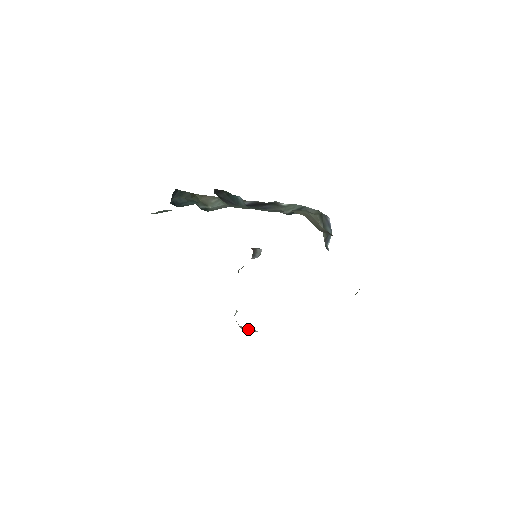
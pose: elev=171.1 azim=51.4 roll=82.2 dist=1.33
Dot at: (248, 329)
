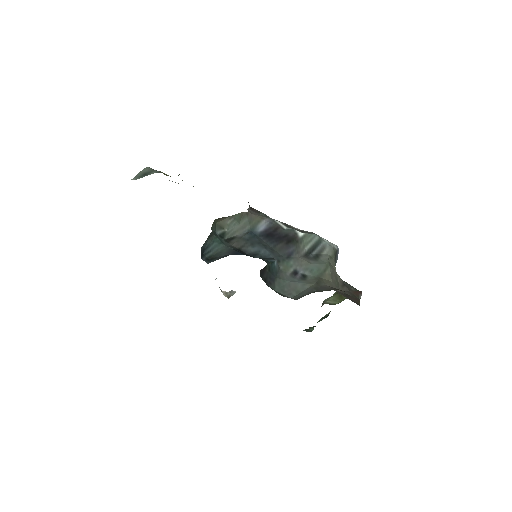
Dot at: (229, 293)
